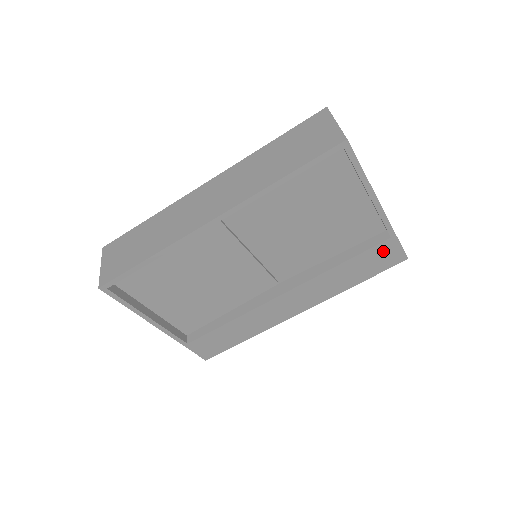
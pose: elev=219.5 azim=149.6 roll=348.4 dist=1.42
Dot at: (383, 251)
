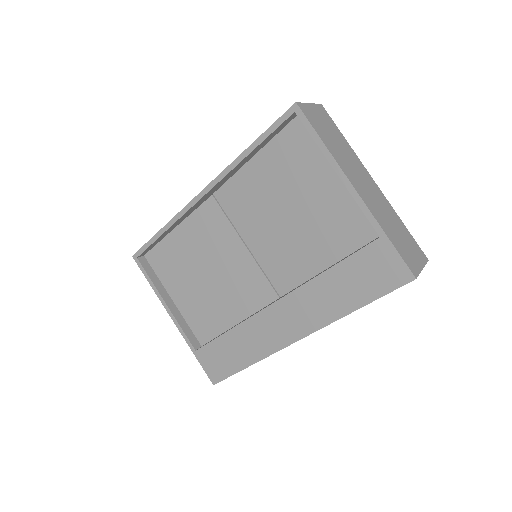
Dot at: (376, 258)
